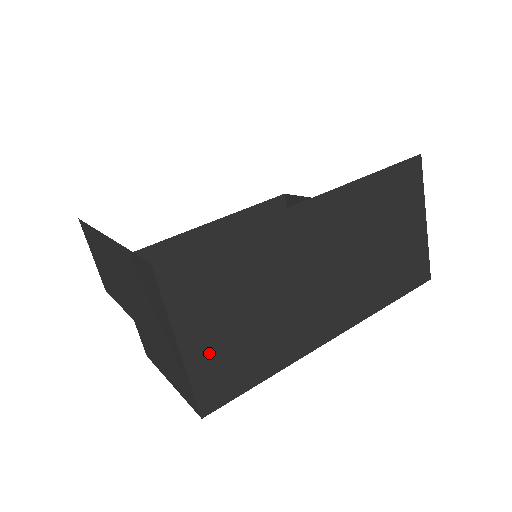
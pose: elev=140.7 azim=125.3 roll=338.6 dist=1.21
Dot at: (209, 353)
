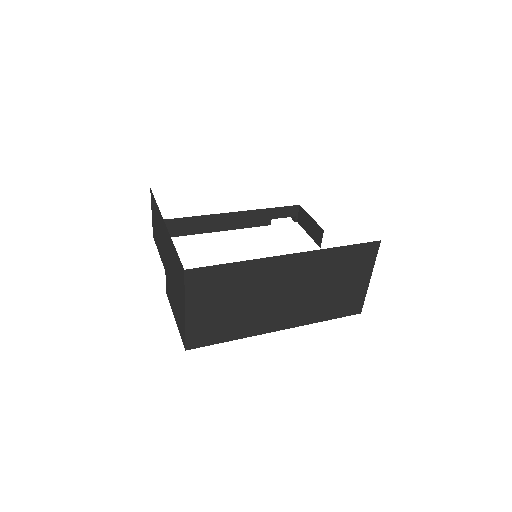
Dot at: (201, 320)
